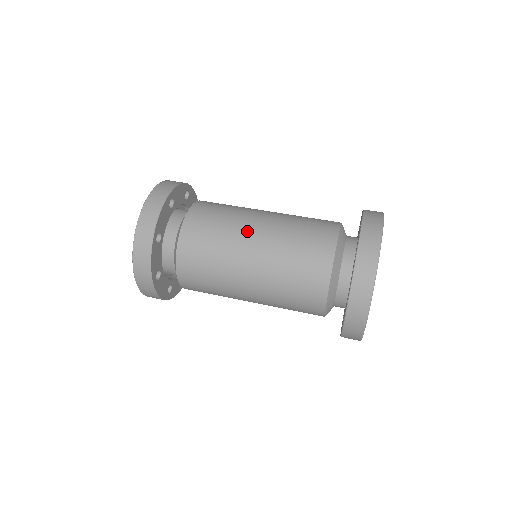
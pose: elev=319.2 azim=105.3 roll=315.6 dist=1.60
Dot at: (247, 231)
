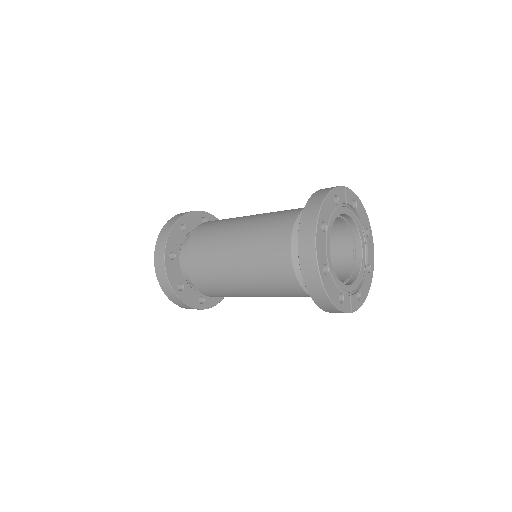
Dot at: (229, 233)
